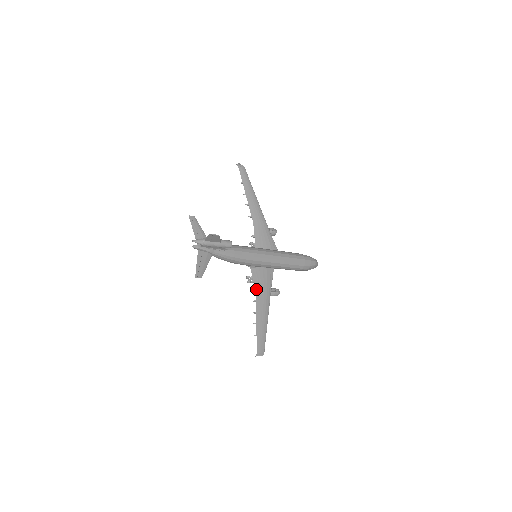
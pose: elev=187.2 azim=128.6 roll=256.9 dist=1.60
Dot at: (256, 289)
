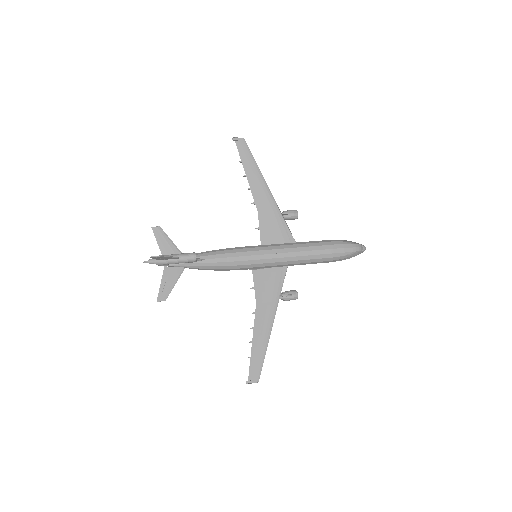
Dot at: (257, 298)
